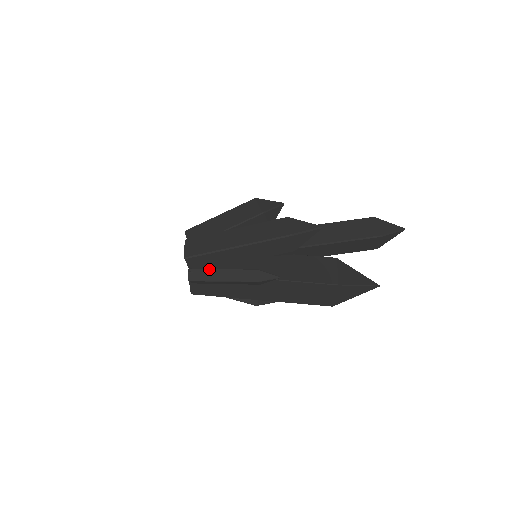
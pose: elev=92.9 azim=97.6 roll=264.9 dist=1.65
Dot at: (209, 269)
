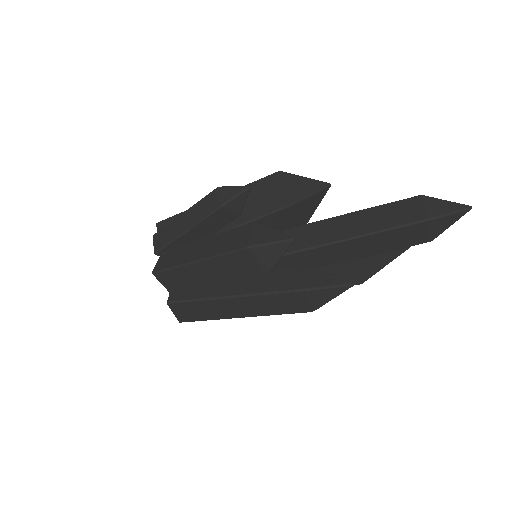
Dot at: occluded
